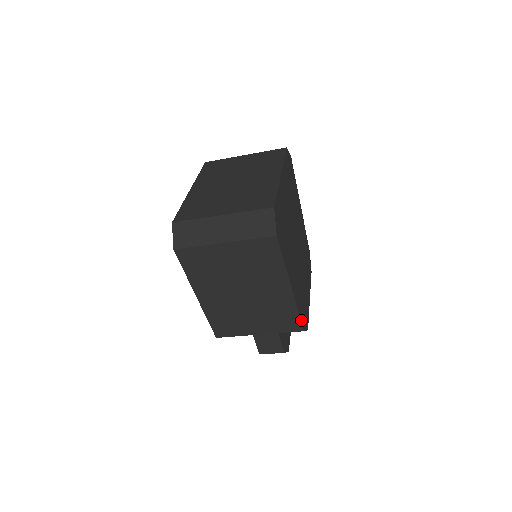
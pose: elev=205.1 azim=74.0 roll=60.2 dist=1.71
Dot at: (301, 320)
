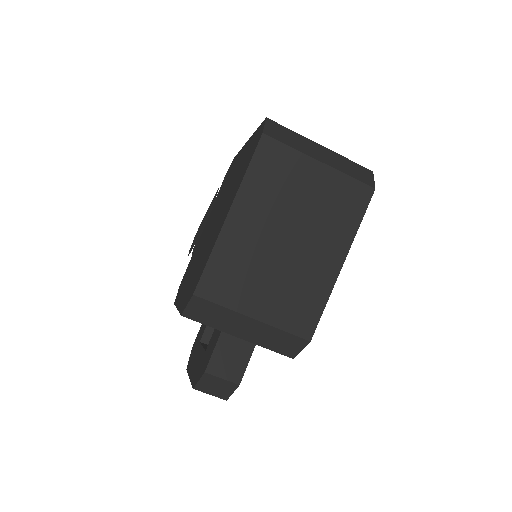
Dot at: (317, 323)
